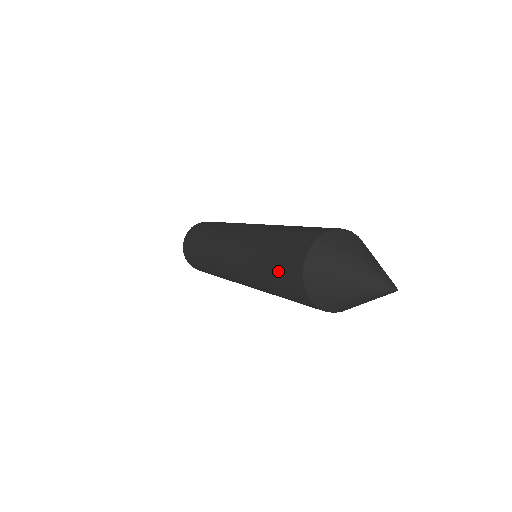
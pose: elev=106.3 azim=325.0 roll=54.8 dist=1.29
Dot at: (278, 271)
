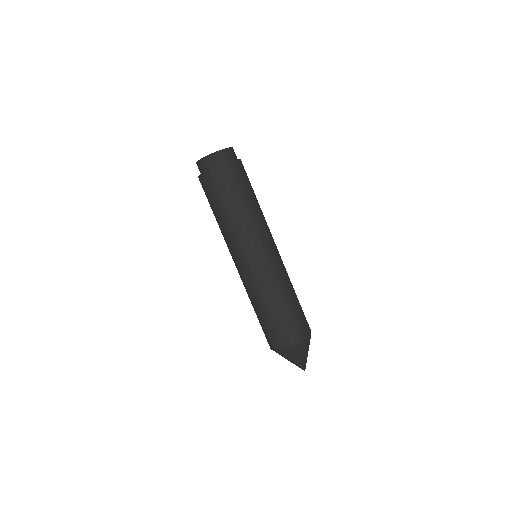
Dot at: (264, 328)
